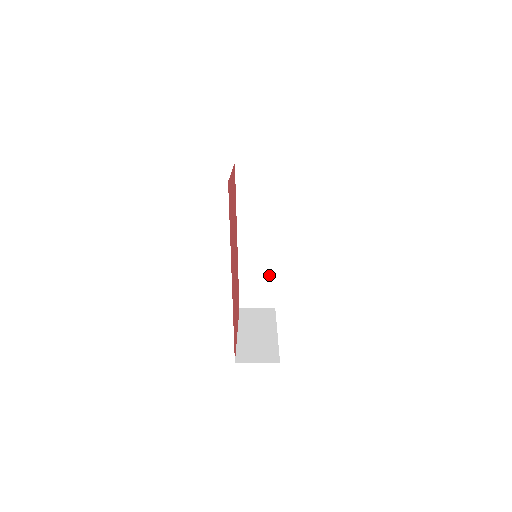
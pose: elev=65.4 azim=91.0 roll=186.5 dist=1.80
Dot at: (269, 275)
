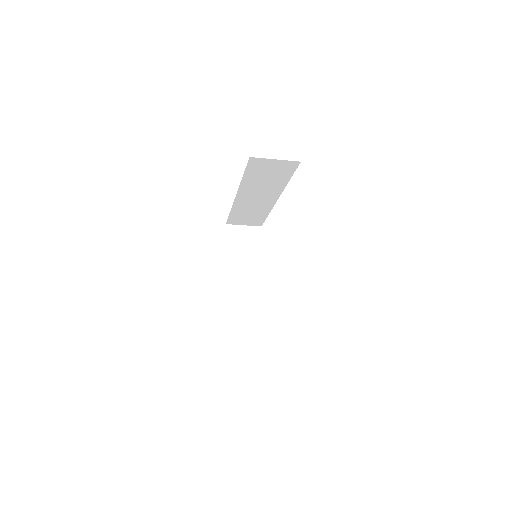
Dot at: (262, 214)
